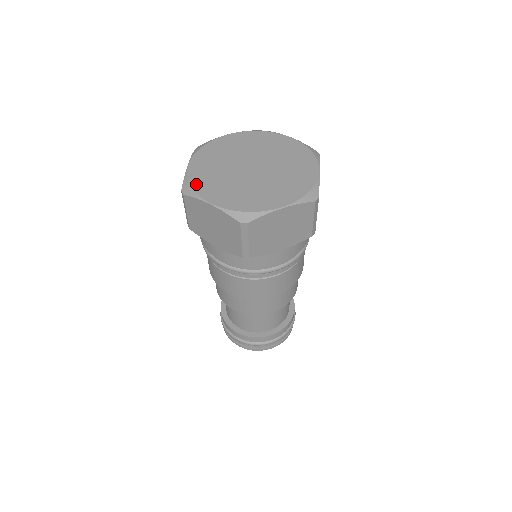
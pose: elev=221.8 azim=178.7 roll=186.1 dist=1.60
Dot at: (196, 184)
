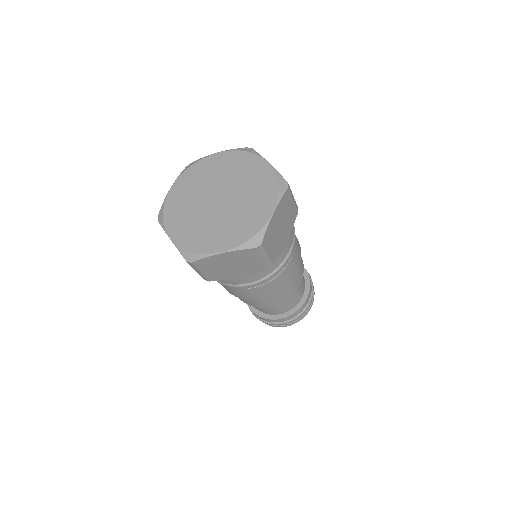
Dot at: (167, 213)
